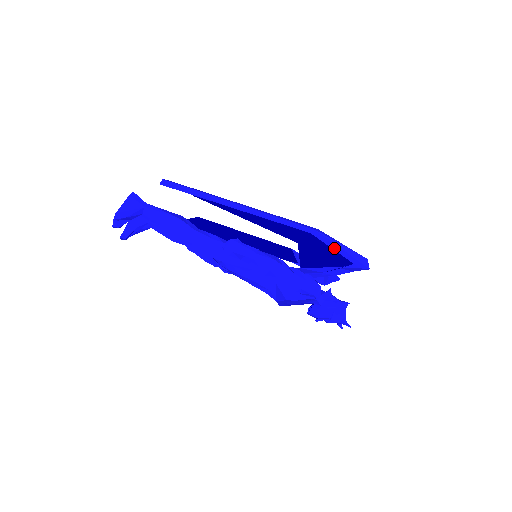
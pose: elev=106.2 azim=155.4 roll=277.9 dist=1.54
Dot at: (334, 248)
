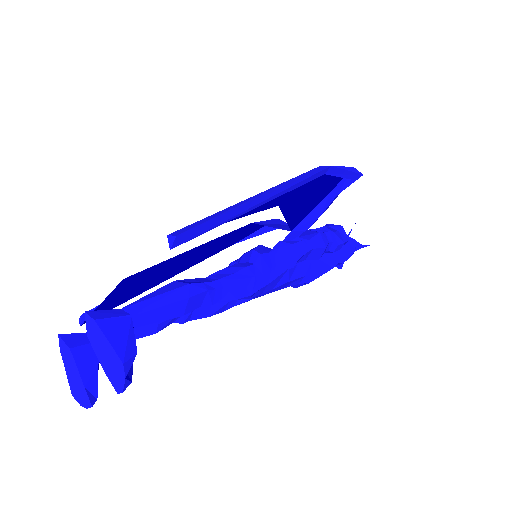
Dot at: (341, 175)
